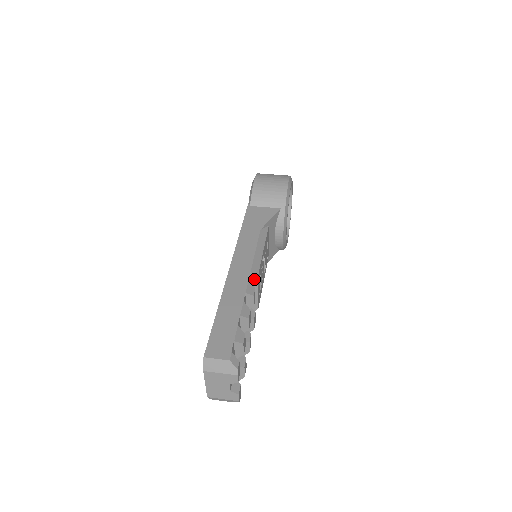
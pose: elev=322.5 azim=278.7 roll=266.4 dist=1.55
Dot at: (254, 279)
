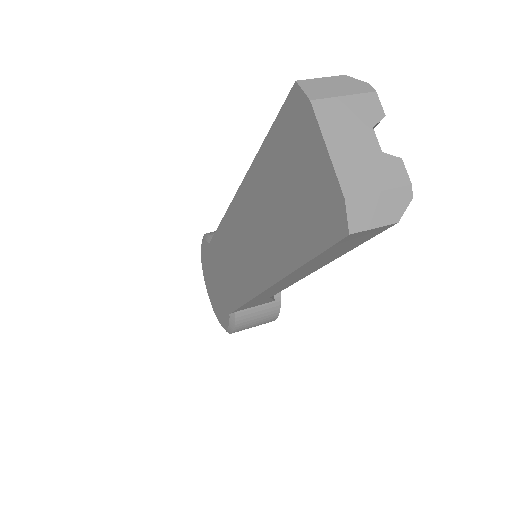
Dot at: occluded
